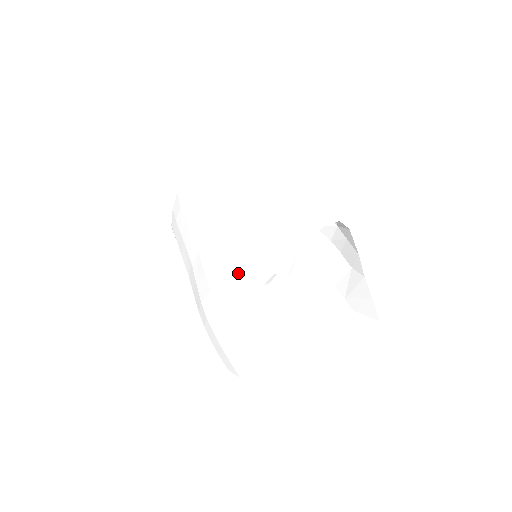
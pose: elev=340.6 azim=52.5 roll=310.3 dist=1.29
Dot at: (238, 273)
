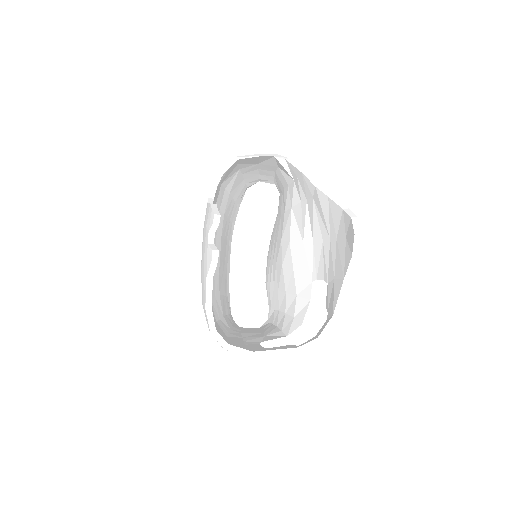
Dot at: occluded
